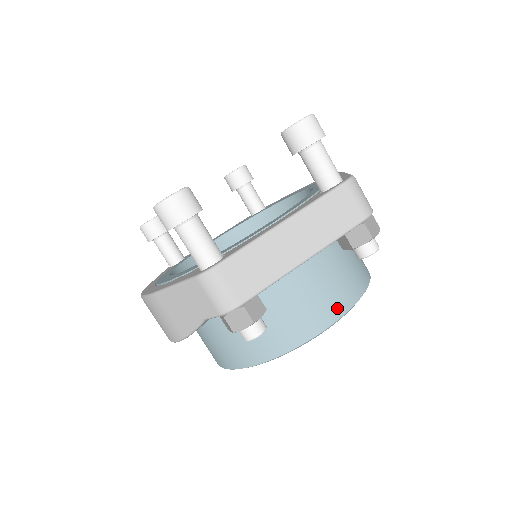
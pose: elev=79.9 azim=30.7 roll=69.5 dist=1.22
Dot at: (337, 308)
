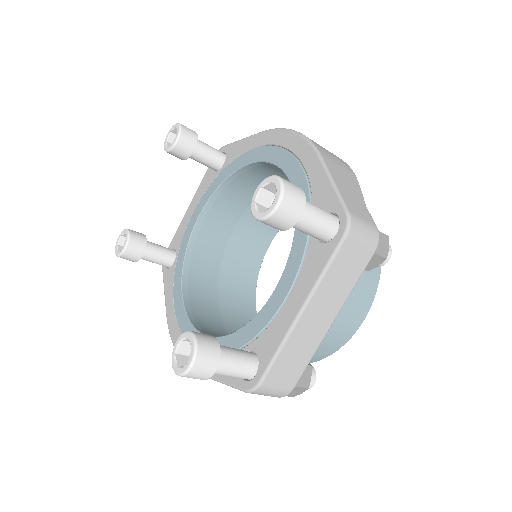
Dot at: (364, 306)
